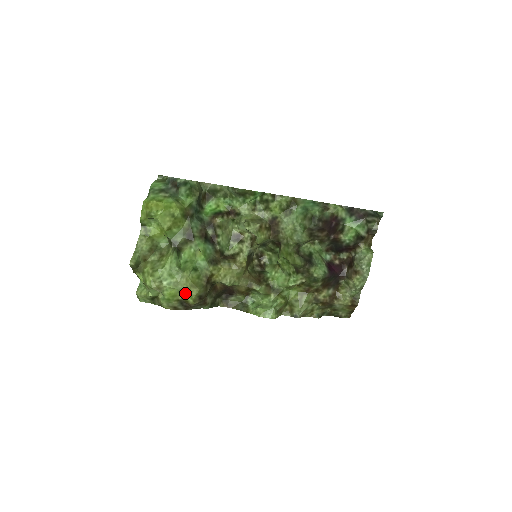
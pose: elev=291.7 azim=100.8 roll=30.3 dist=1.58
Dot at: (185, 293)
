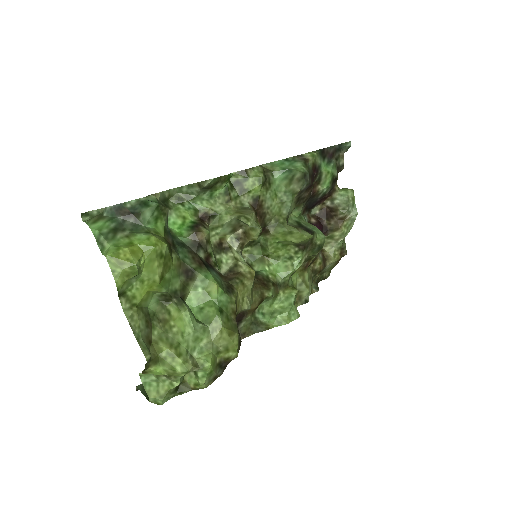
Dot at: (223, 350)
